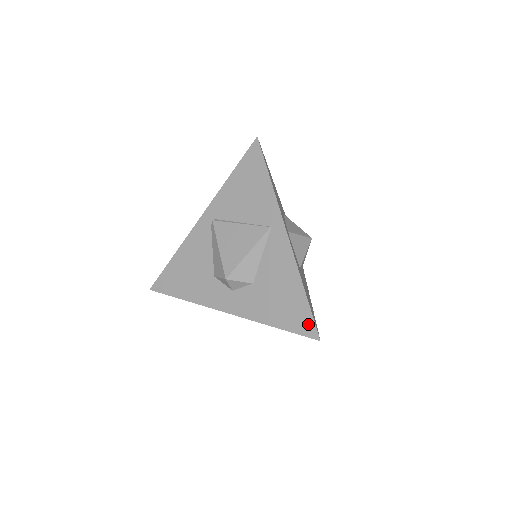
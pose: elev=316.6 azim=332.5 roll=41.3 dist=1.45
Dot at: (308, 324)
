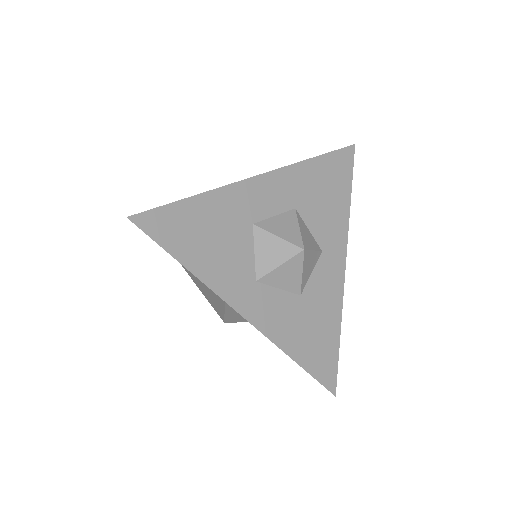
Dot at: occluded
